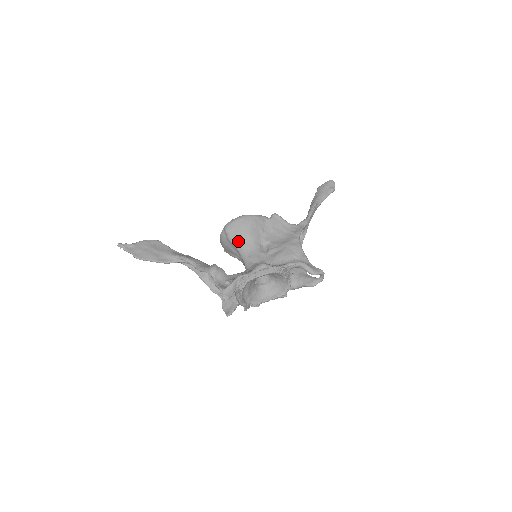
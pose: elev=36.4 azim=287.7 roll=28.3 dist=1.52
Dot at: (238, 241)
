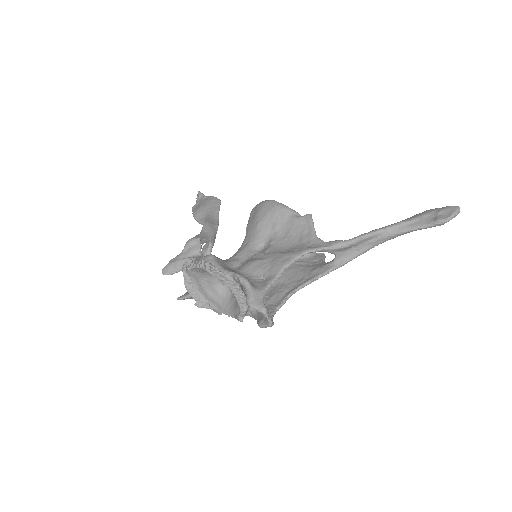
Dot at: (248, 228)
